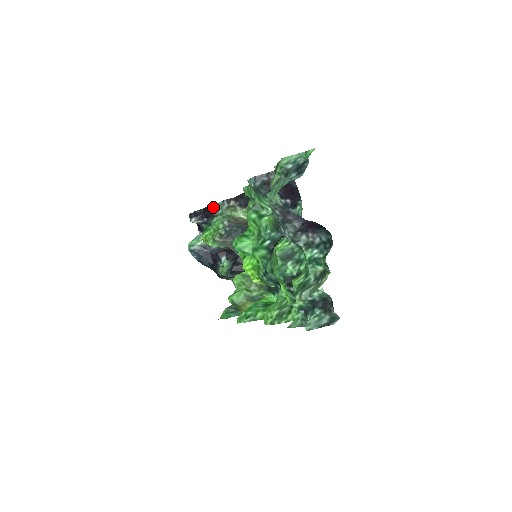
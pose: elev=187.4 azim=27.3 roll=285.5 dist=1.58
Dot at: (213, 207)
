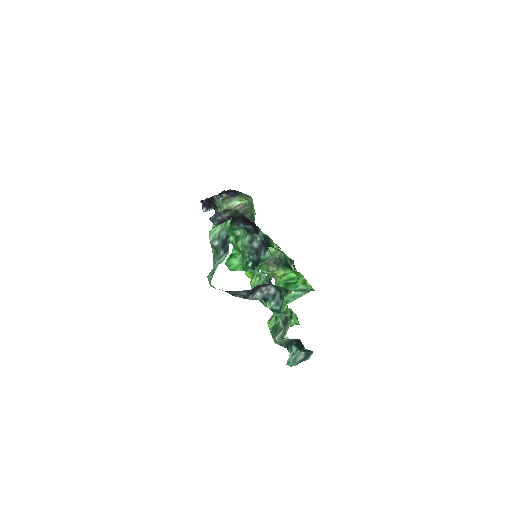
Dot at: (213, 199)
